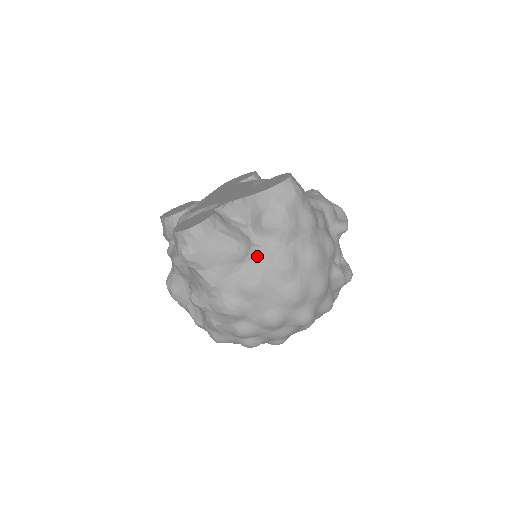
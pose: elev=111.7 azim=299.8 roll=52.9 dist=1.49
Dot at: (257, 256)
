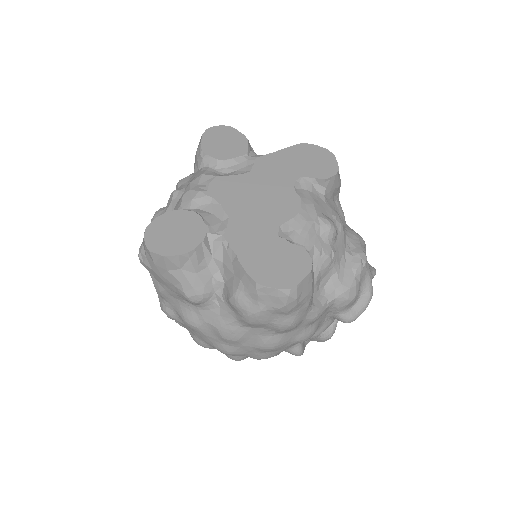
Dot at: (210, 310)
